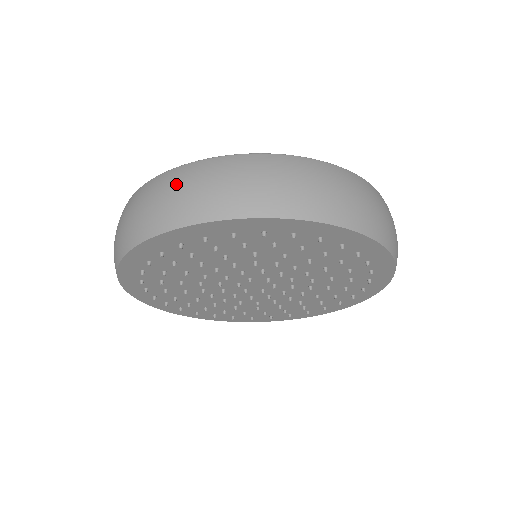
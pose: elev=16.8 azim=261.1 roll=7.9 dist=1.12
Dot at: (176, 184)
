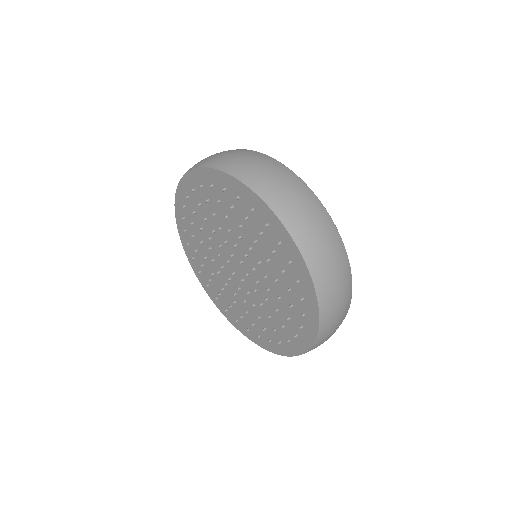
Dot at: (294, 188)
